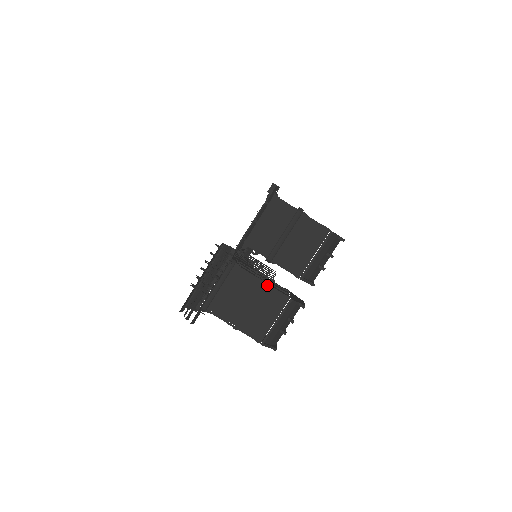
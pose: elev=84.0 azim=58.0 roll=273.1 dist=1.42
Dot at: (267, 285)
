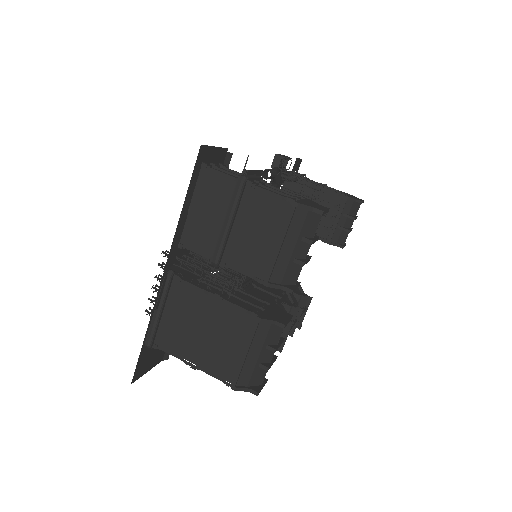
Dot at: (222, 300)
